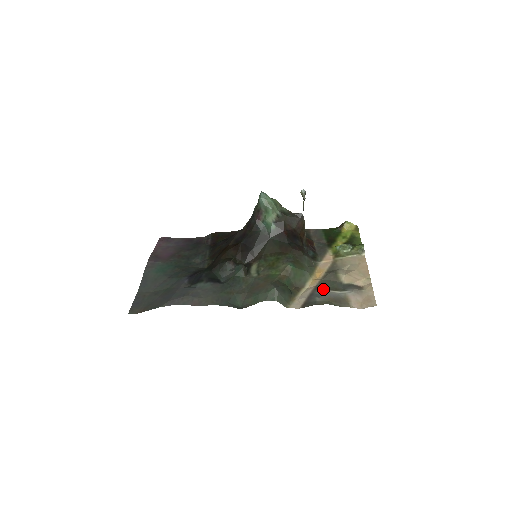
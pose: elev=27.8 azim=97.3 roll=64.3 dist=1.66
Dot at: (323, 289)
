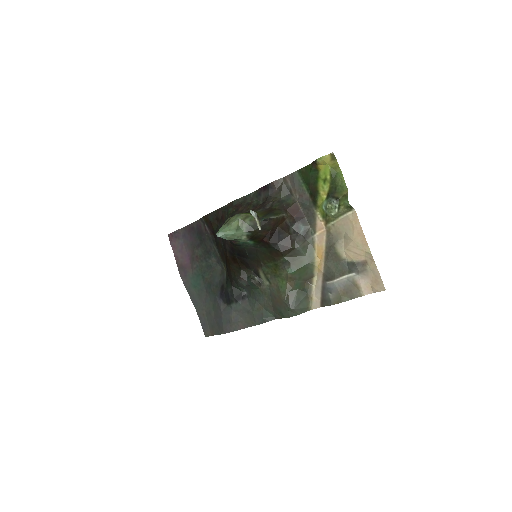
Dot at: (331, 279)
